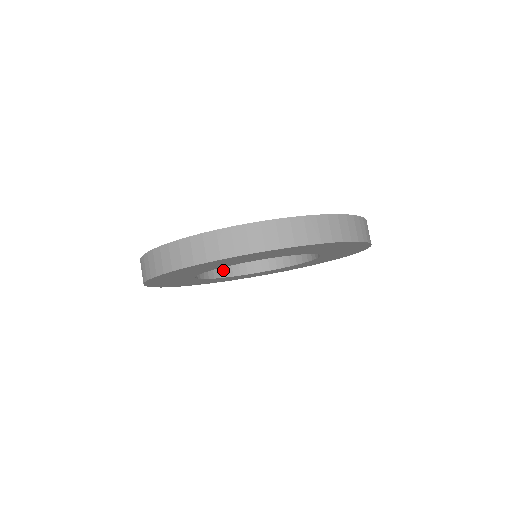
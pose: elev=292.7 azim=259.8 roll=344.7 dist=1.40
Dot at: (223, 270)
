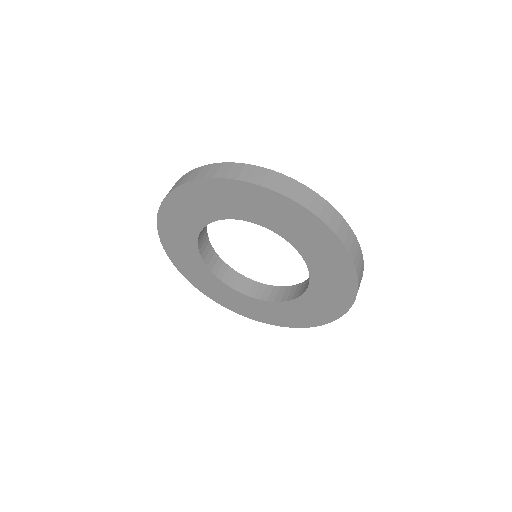
Dot at: (213, 264)
